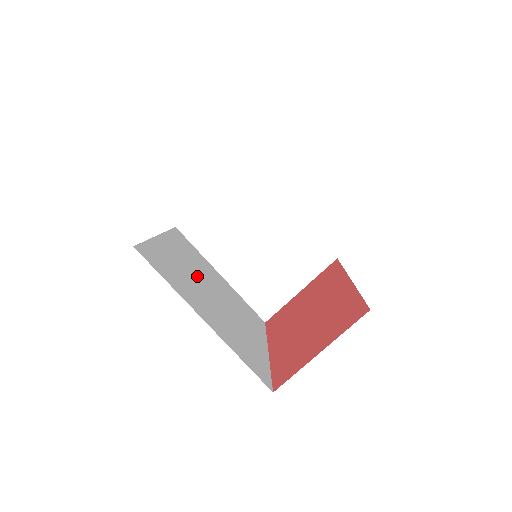
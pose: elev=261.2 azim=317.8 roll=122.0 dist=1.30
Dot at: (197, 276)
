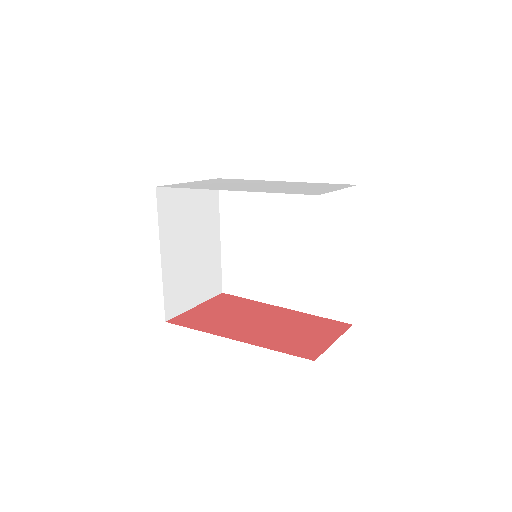
Dot at: occluded
